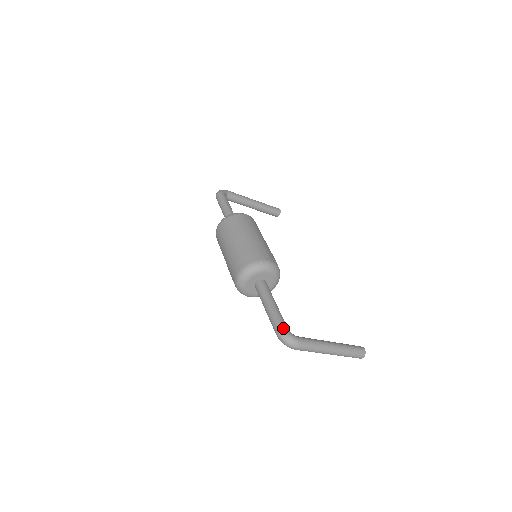
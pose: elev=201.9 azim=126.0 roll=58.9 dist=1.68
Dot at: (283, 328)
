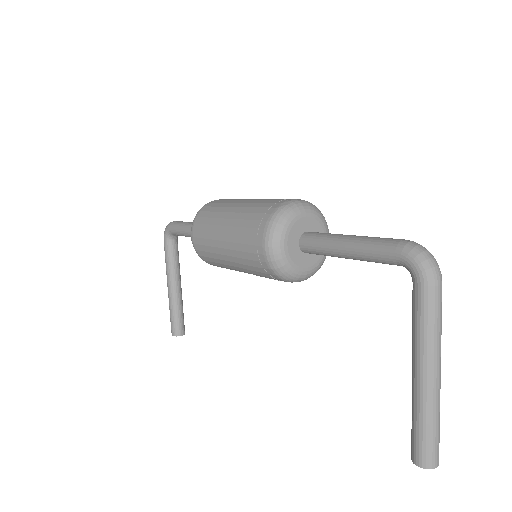
Dot at: occluded
